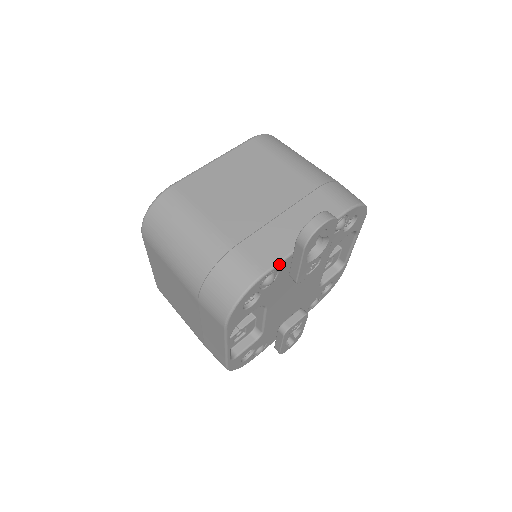
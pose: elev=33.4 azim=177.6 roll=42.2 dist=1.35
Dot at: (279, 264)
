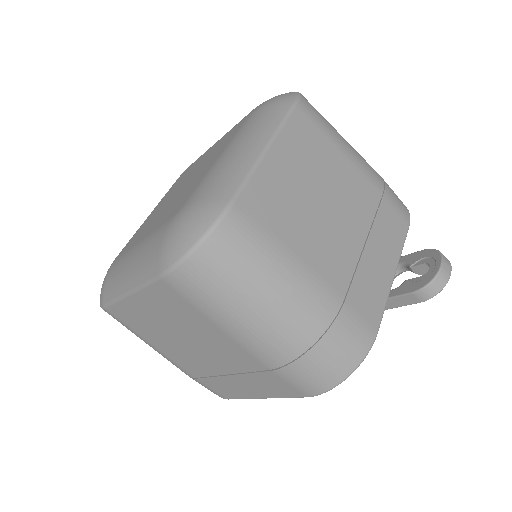
Dot at: (382, 316)
